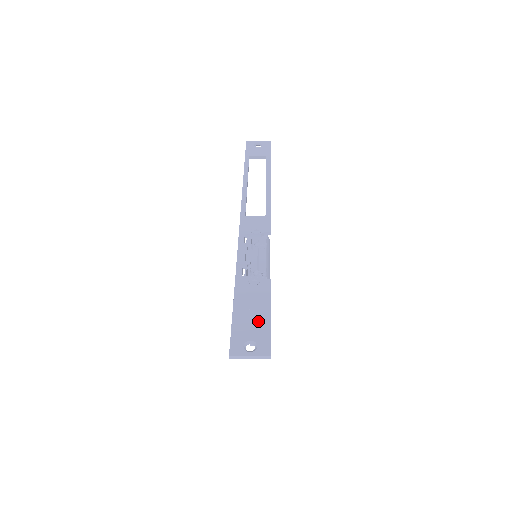
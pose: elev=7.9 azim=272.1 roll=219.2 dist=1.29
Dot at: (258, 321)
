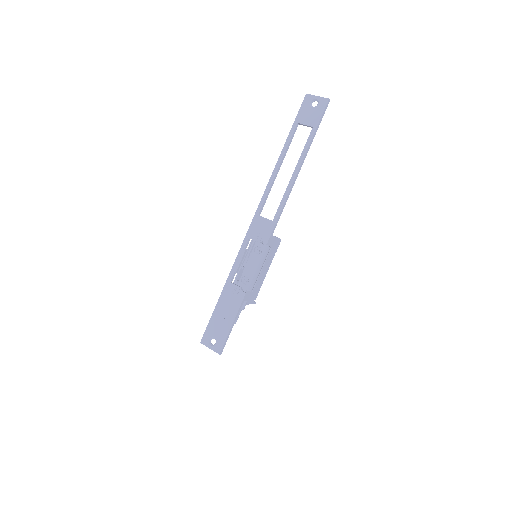
Dot at: (224, 325)
